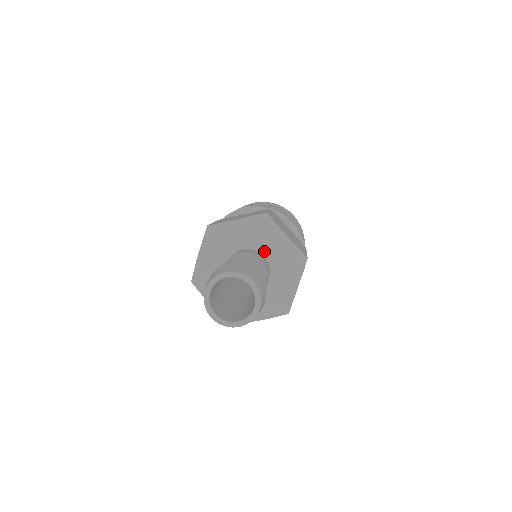
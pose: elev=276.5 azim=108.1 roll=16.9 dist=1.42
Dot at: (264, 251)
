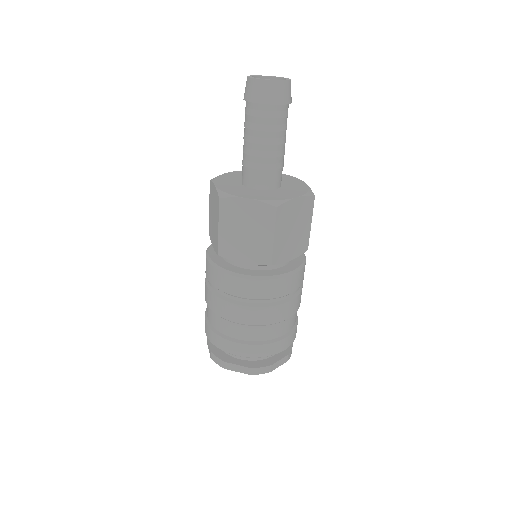
Dot at: (282, 182)
